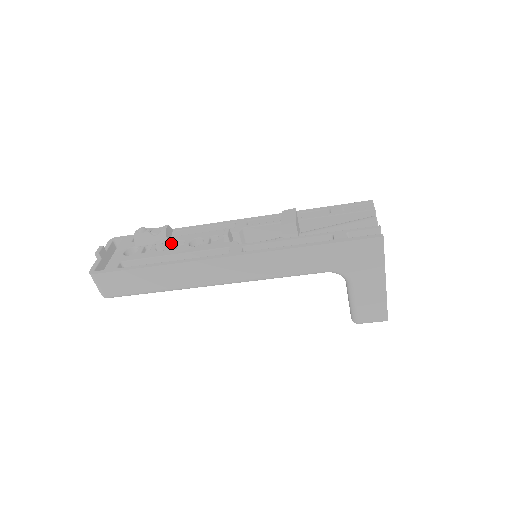
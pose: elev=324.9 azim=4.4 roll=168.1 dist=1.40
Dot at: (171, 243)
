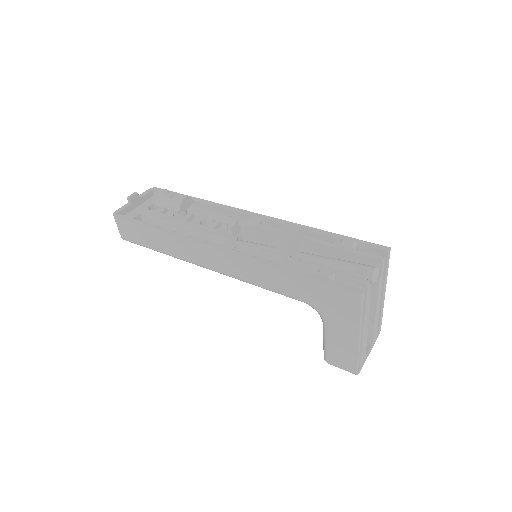
Dot at: (188, 213)
